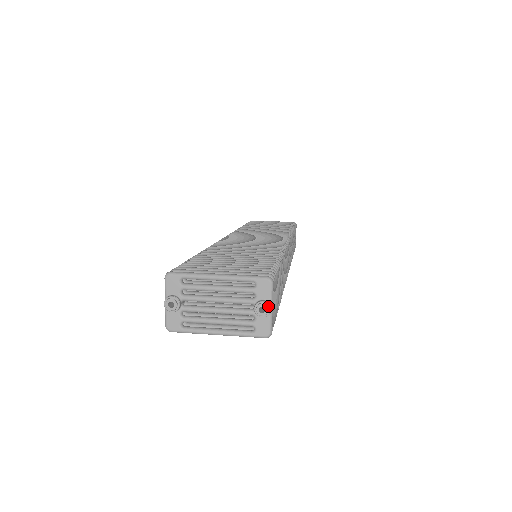
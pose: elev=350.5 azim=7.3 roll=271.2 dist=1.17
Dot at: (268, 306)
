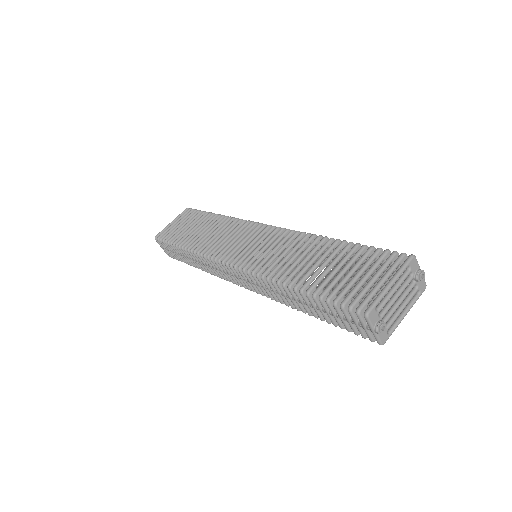
Dot at: (423, 271)
